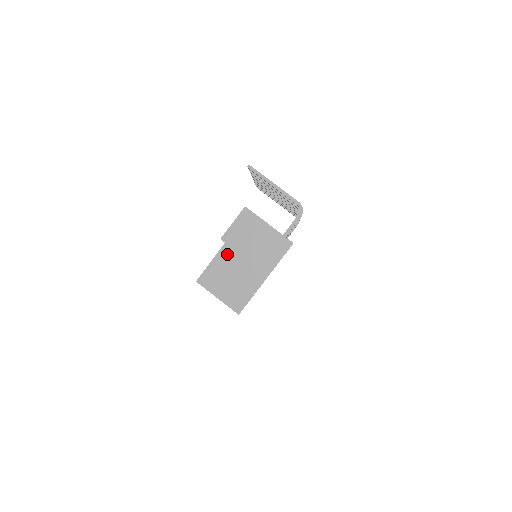
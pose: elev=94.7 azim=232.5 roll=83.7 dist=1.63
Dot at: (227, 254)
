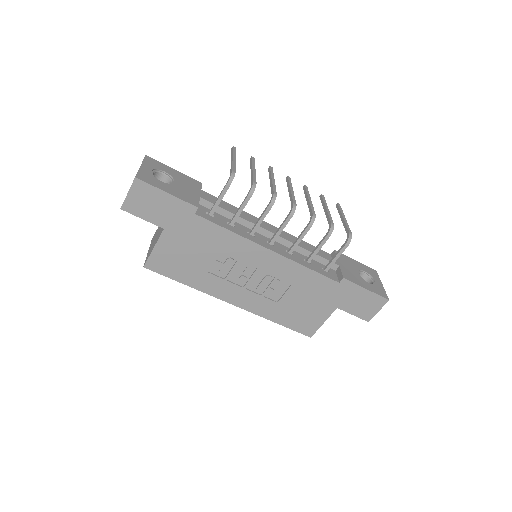
Dot at: occluded
